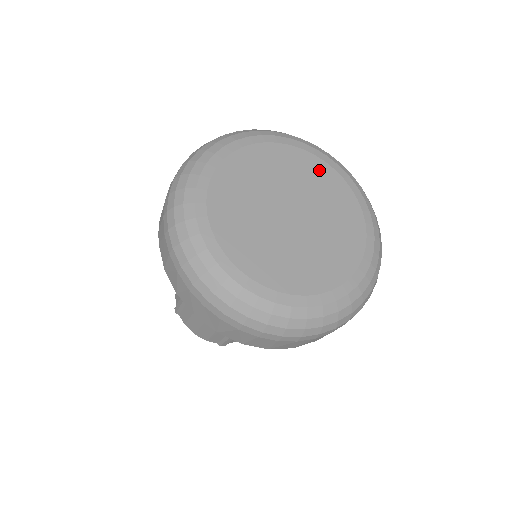
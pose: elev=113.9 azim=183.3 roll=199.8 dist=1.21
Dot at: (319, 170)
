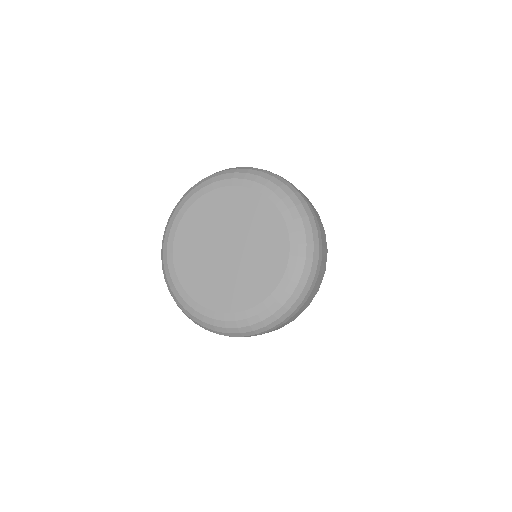
Dot at: (271, 220)
